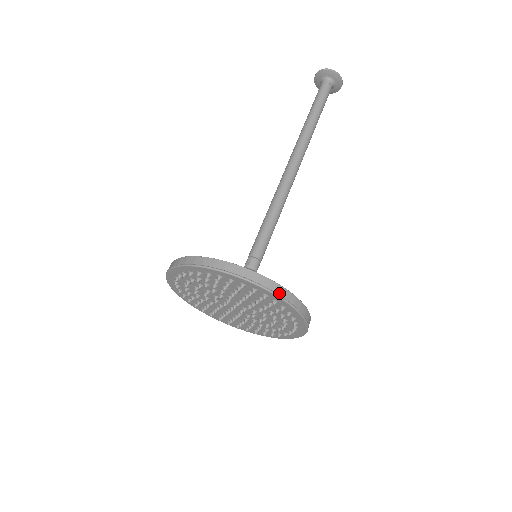
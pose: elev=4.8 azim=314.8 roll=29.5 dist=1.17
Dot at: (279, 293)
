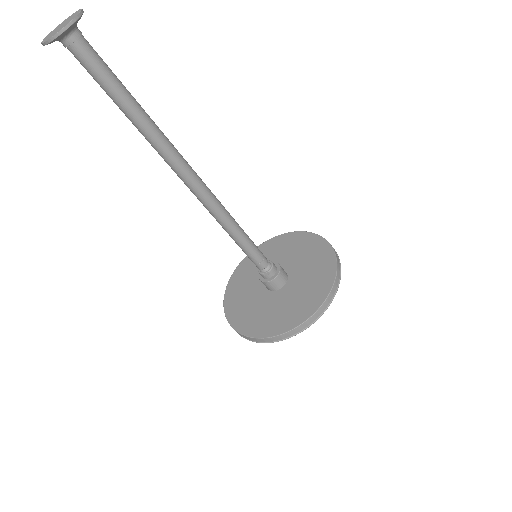
Dot at: (266, 341)
